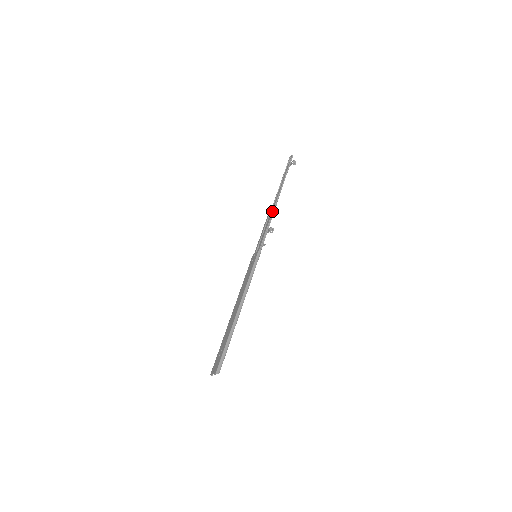
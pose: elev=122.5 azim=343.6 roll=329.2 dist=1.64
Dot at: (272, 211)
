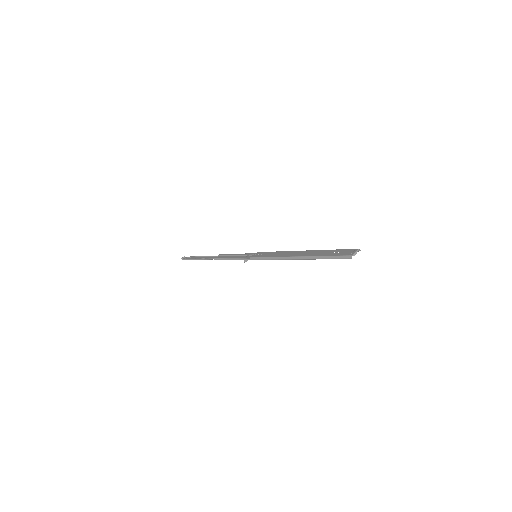
Dot at: (226, 254)
